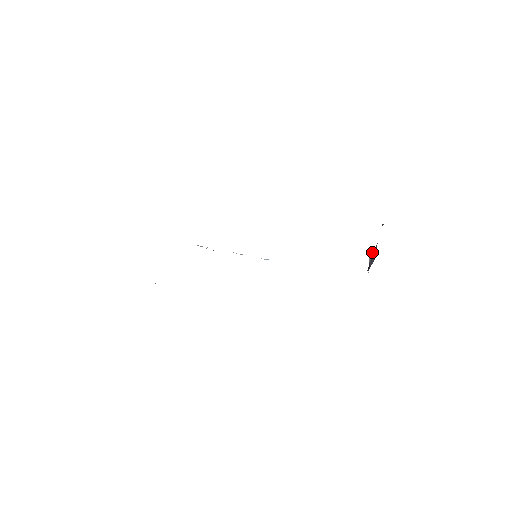
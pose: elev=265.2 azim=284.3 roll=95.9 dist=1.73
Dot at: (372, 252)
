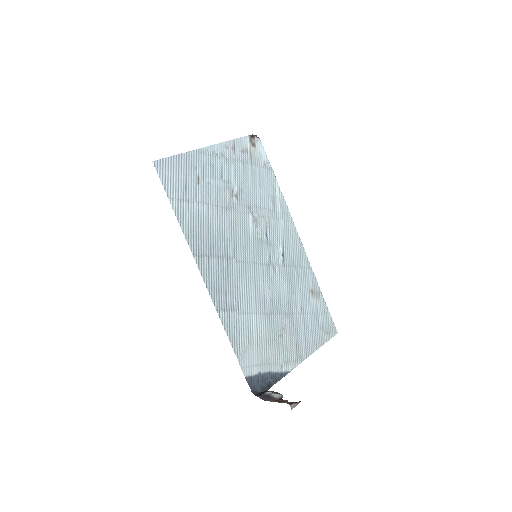
Dot at: (272, 395)
